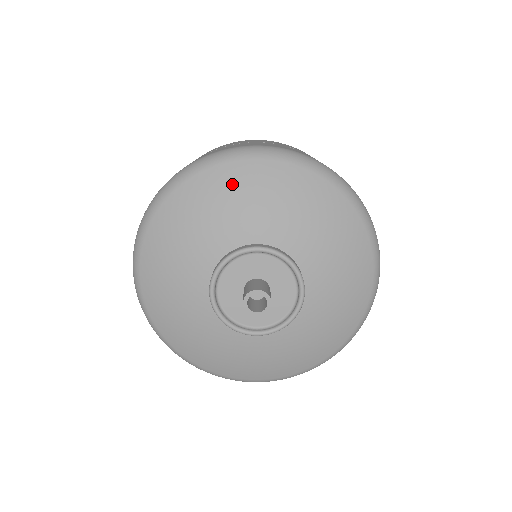
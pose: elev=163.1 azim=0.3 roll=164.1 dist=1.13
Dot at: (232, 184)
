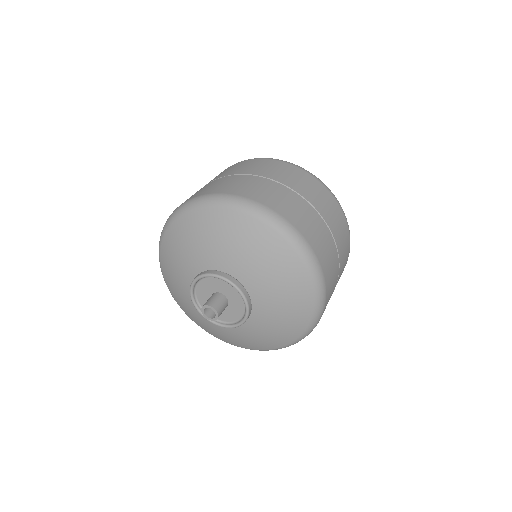
Dot at: (169, 254)
